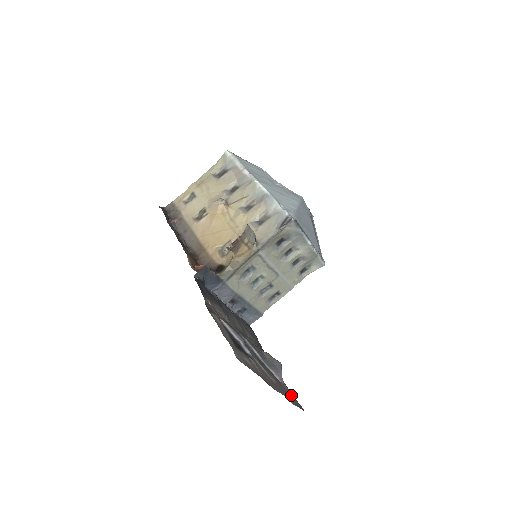
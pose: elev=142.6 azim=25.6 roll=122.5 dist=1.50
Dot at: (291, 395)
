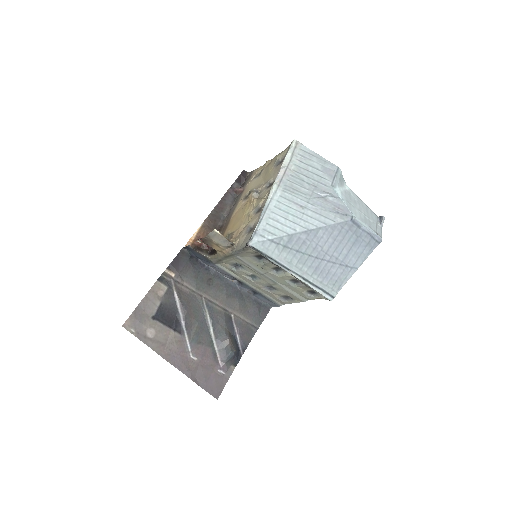
Dot at: (218, 379)
